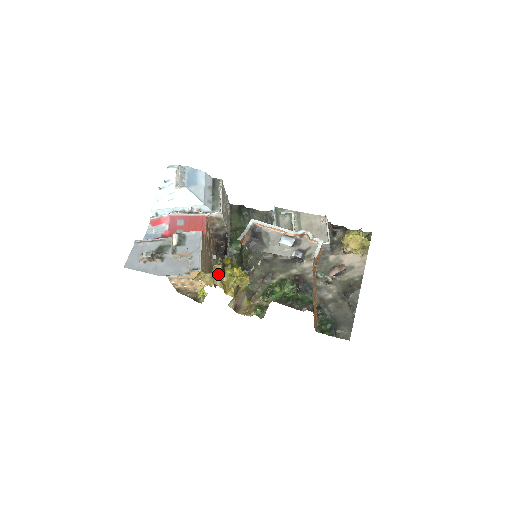
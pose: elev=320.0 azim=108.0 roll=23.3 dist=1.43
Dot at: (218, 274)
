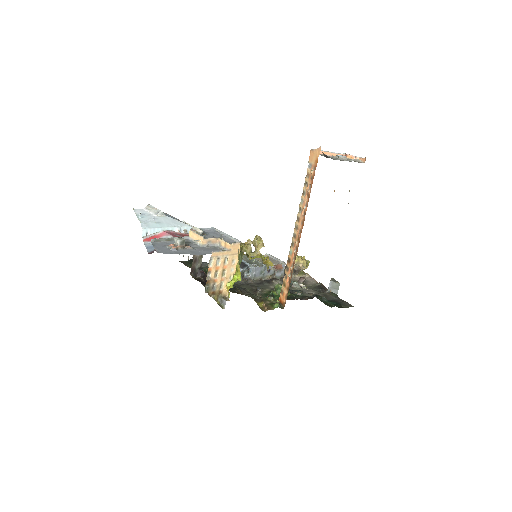
Dot at: (261, 238)
